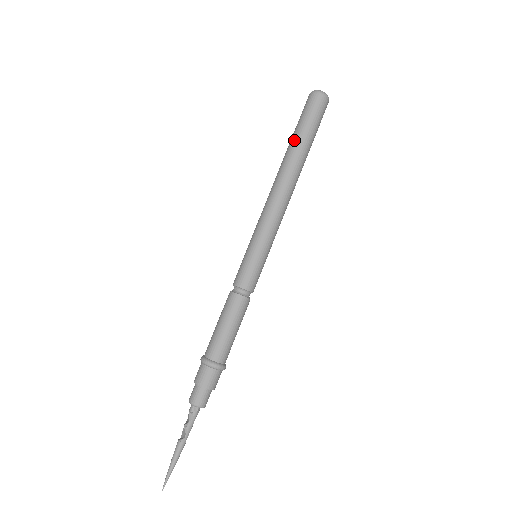
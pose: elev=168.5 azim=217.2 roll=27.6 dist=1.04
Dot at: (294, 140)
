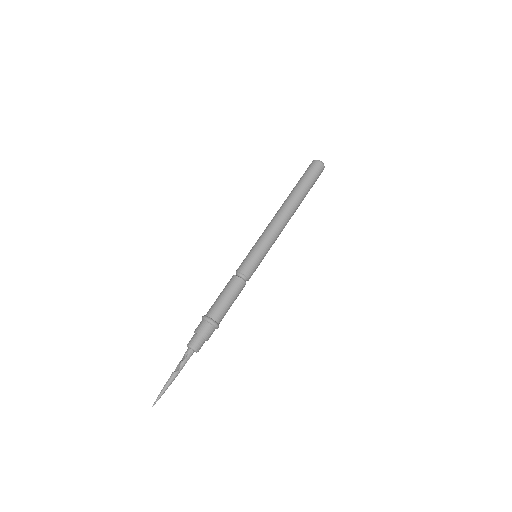
Dot at: (298, 187)
